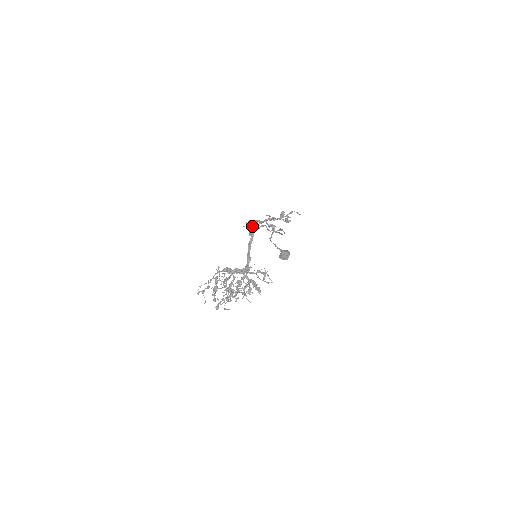
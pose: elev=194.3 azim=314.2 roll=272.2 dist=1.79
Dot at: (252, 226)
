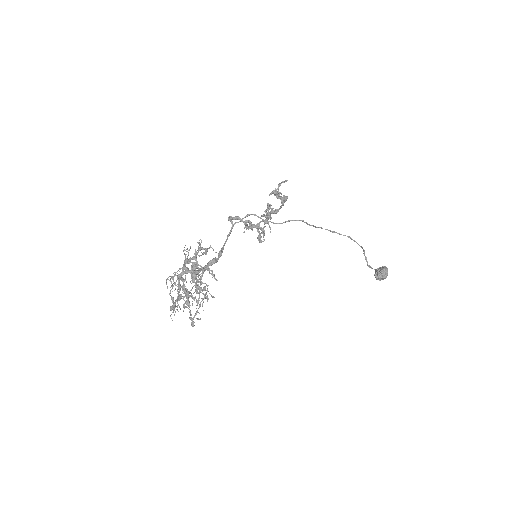
Dot at: (228, 219)
